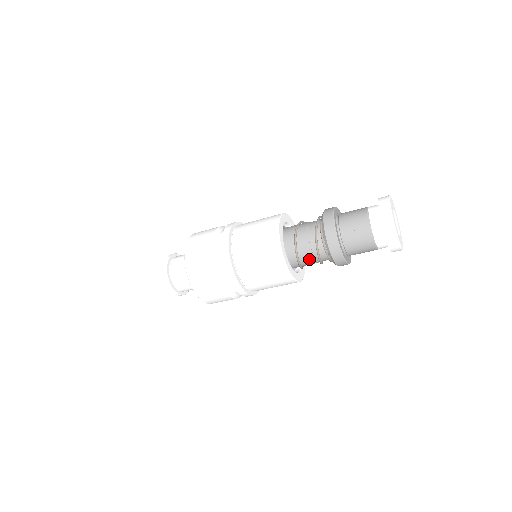
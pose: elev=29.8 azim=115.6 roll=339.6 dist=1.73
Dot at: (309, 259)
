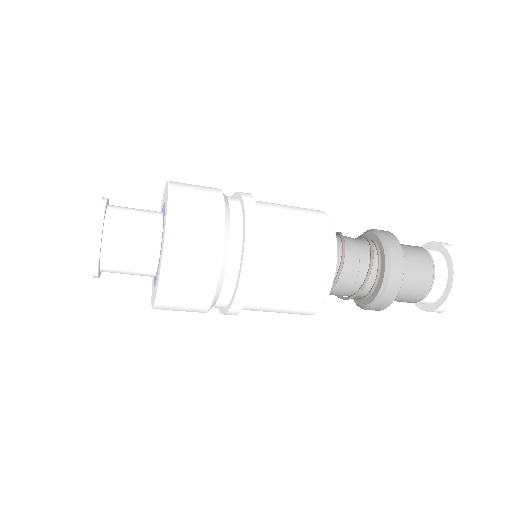
Dot at: (345, 287)
